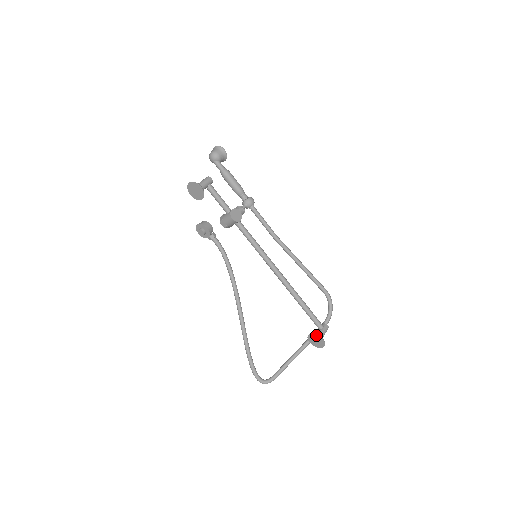
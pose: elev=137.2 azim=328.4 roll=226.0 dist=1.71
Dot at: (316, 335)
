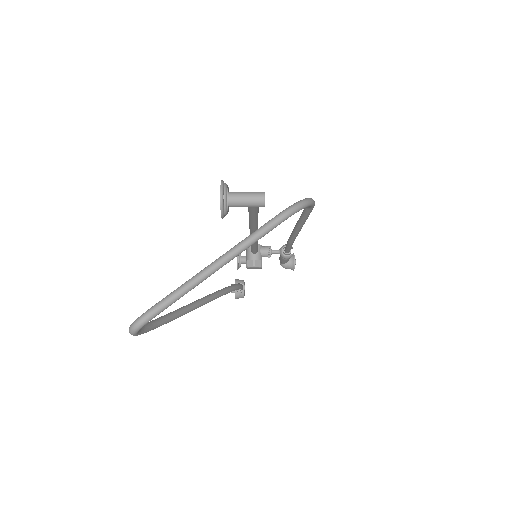
Dot at: occluded
